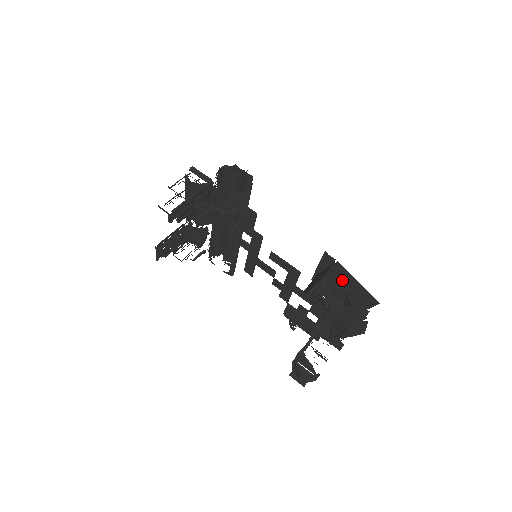
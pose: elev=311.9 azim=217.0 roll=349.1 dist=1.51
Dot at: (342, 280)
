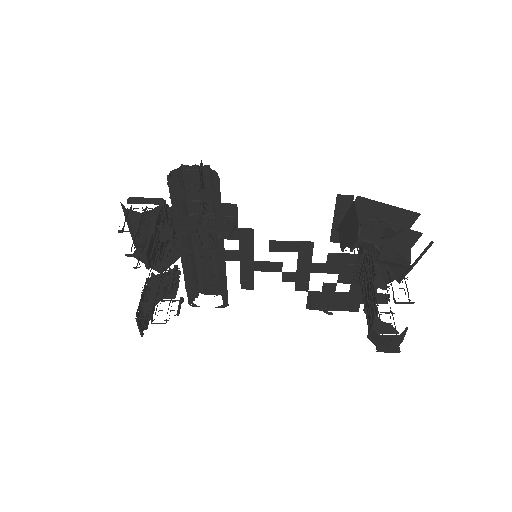
Dot at: (369, 216)
